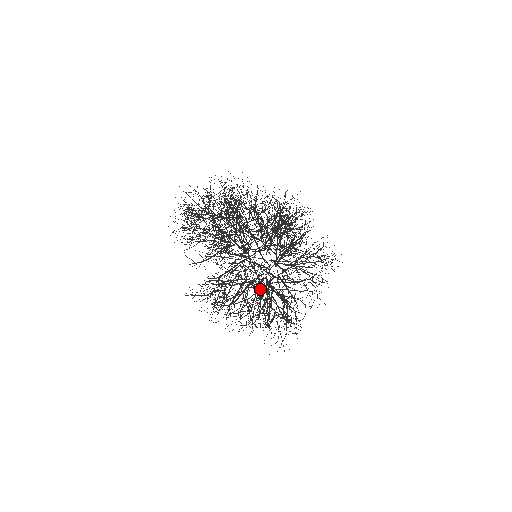
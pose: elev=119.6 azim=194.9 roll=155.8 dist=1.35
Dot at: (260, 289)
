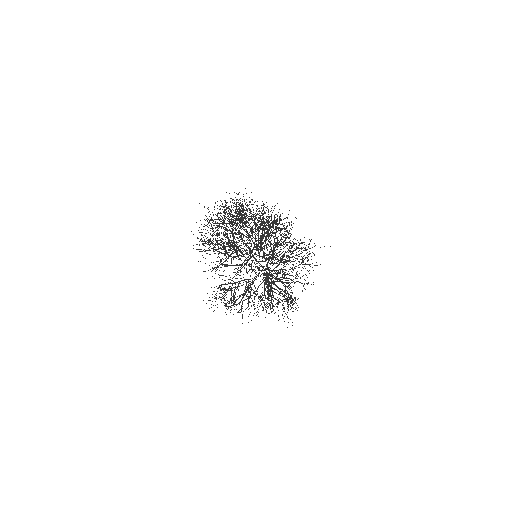
Dot at: (266, 279)
